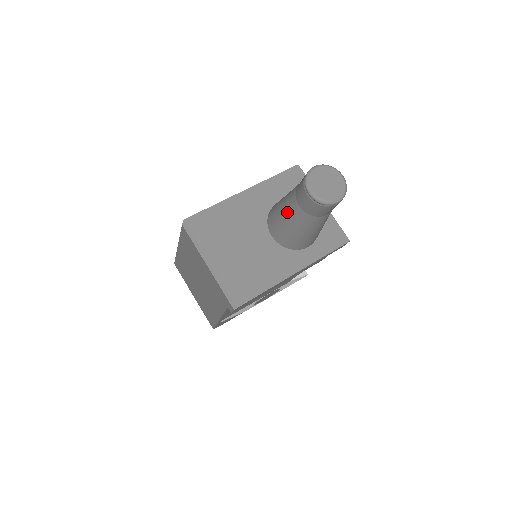
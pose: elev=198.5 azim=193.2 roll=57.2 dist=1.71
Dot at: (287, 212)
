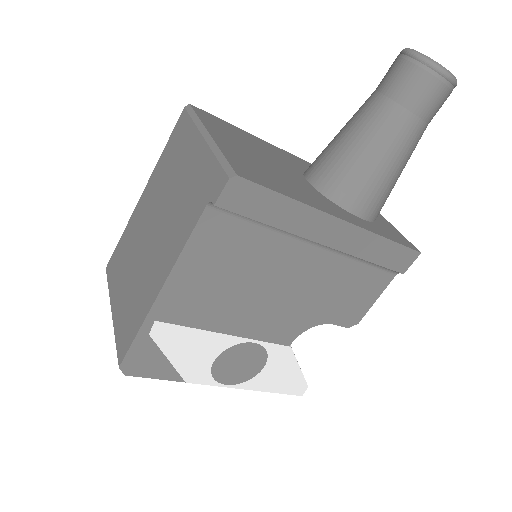
Dot at: (353, 120)
